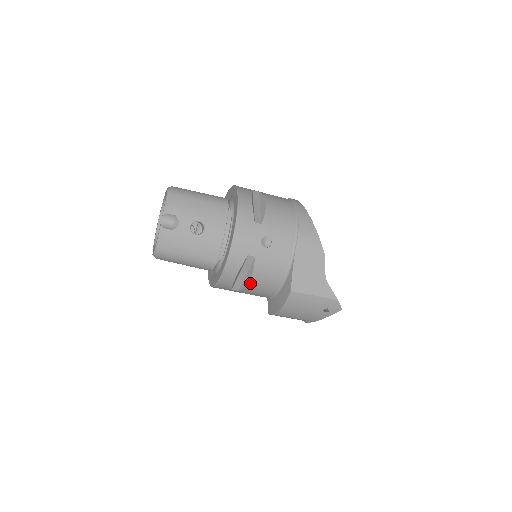
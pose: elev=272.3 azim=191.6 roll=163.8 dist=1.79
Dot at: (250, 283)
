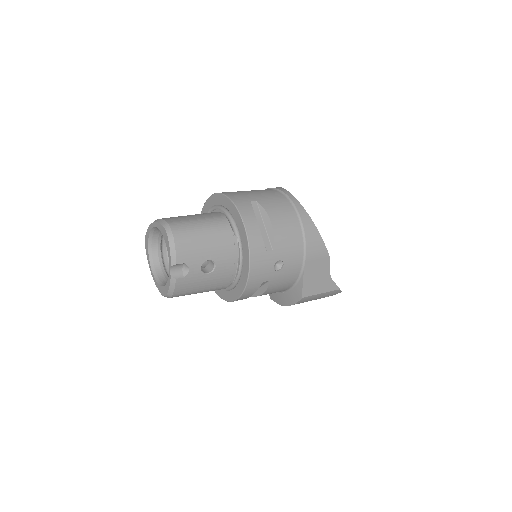
Dot at: (261, 295)
